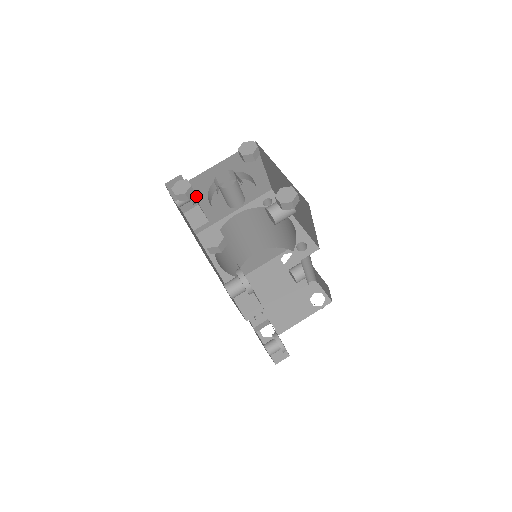
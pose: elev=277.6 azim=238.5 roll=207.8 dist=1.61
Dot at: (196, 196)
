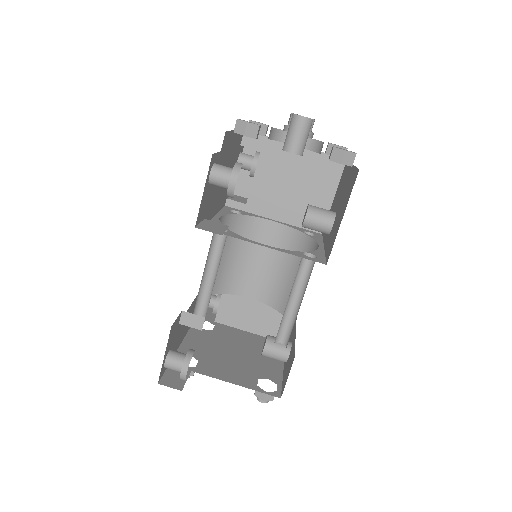
Dot at: (260, 161)
